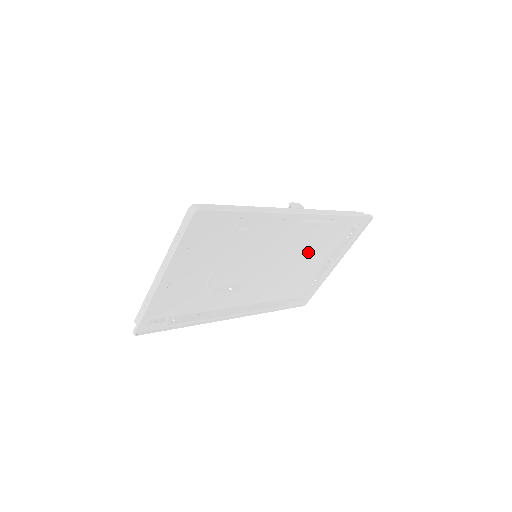
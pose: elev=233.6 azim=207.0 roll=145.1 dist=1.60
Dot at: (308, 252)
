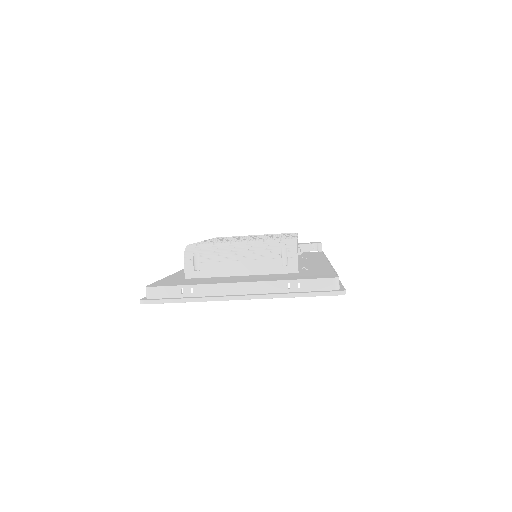
Dot at: occluded
